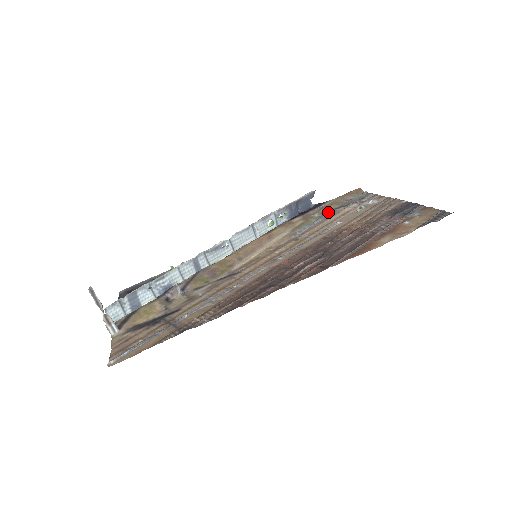
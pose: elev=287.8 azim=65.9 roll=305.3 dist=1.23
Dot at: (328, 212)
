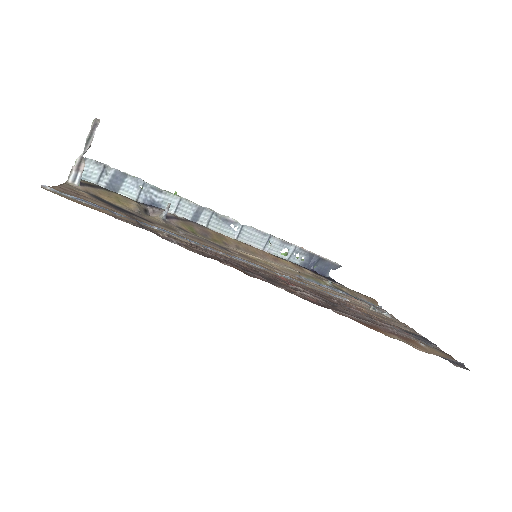
Dot at: (340, 290)
